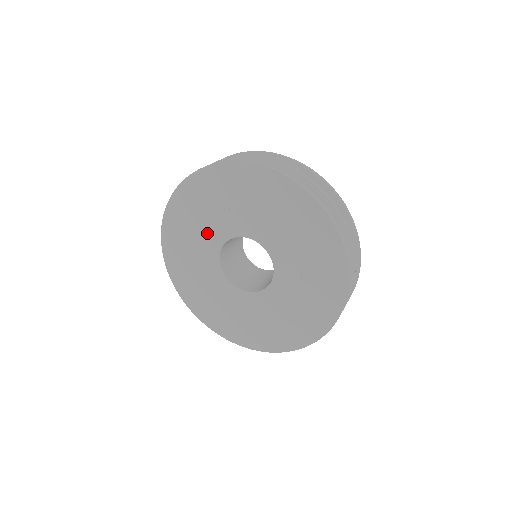
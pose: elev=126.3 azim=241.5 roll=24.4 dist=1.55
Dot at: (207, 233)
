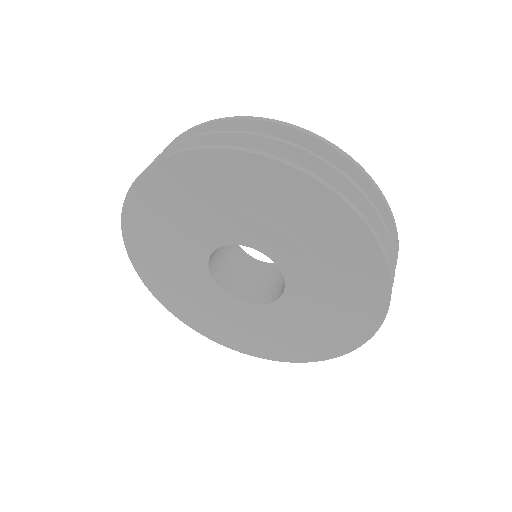
Dot at: (200, 226)
